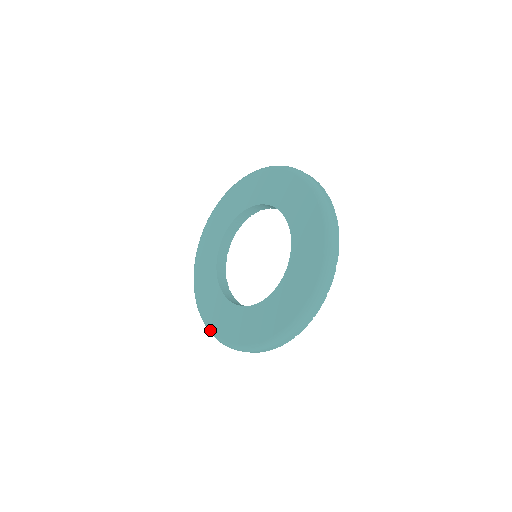
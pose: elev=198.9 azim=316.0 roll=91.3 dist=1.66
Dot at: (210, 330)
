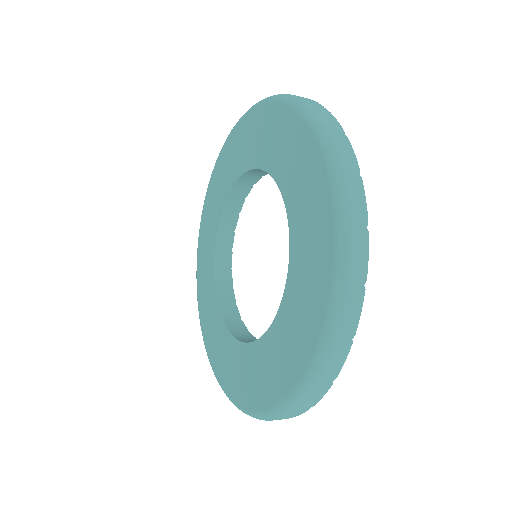
Dot at: (197, 255)
